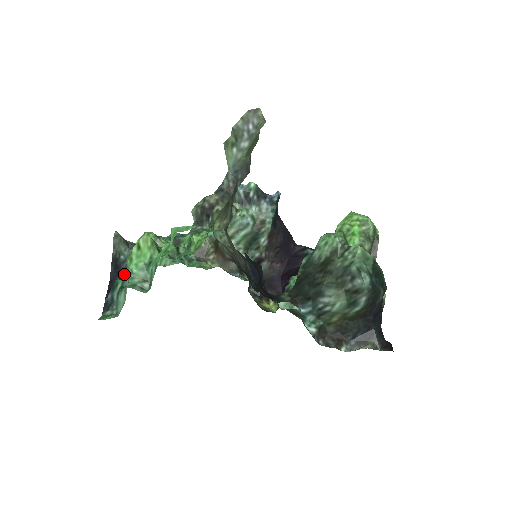
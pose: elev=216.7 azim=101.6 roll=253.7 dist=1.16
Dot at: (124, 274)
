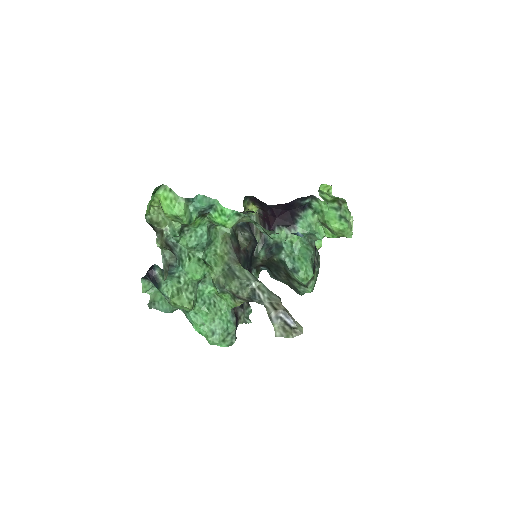
Dot at: occluded
